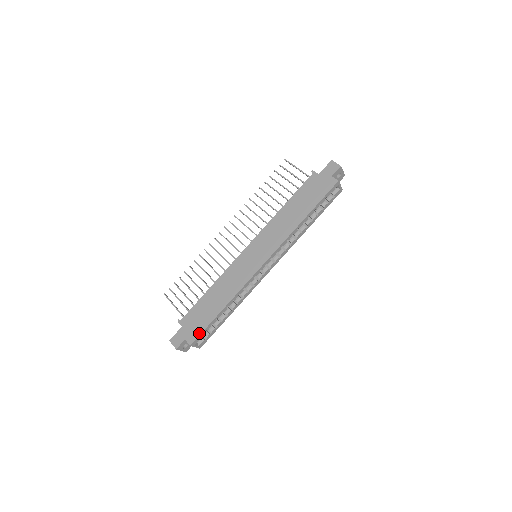
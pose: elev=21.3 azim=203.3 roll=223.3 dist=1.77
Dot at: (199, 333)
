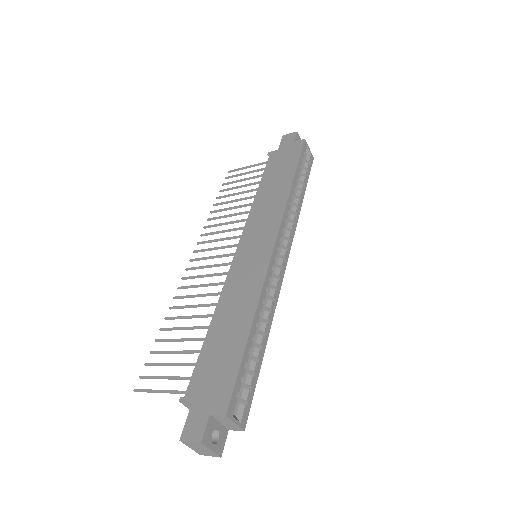
Dot at: (231, 385)
